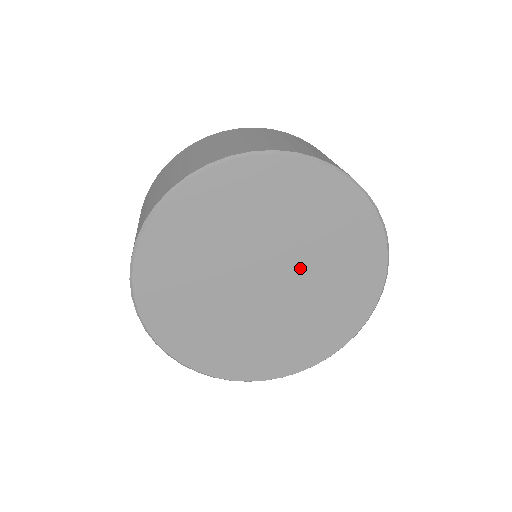
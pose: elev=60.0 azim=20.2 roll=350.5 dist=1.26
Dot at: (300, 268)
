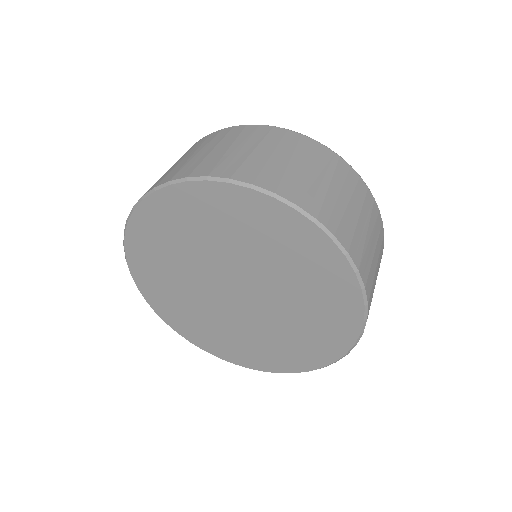
Dot at: (258, 277)
